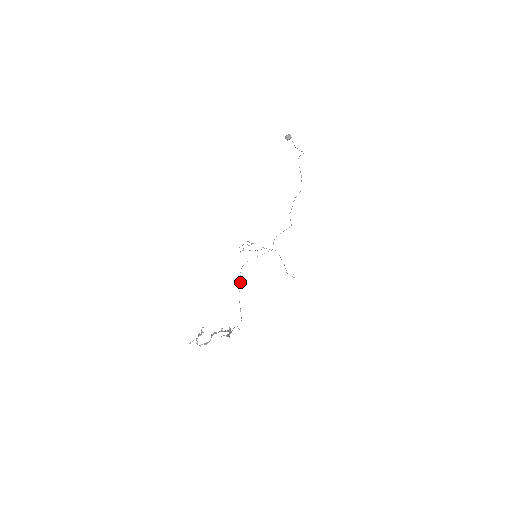
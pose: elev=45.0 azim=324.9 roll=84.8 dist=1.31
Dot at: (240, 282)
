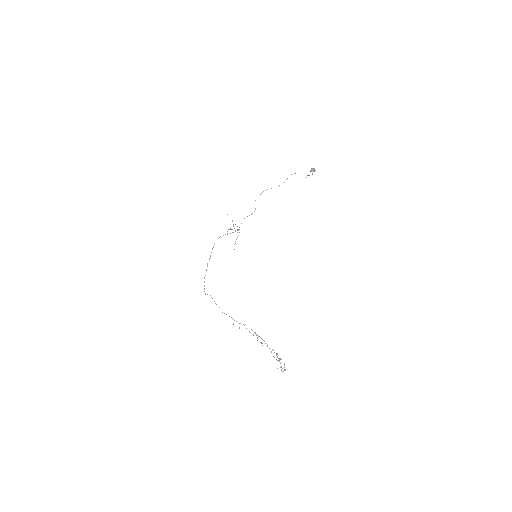
Dot at: occluded
